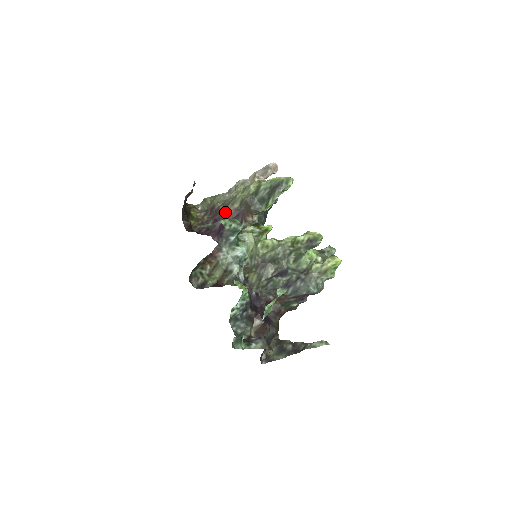
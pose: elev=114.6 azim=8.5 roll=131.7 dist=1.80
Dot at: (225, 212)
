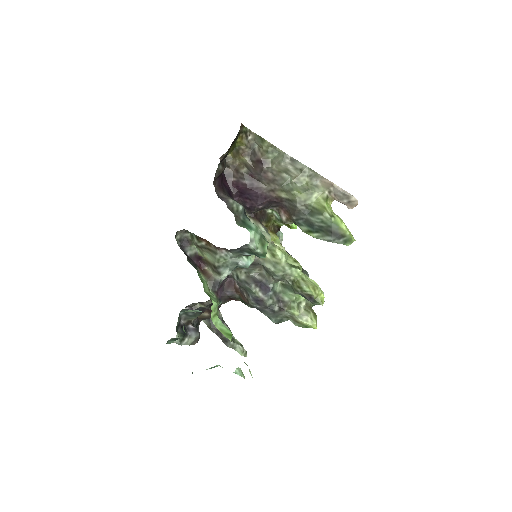
Dot at: (268, 189)
